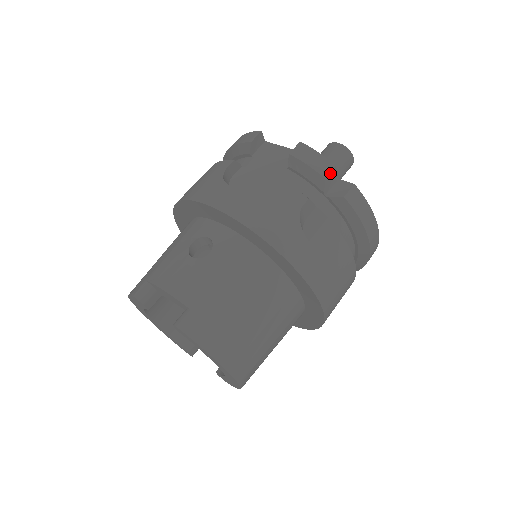
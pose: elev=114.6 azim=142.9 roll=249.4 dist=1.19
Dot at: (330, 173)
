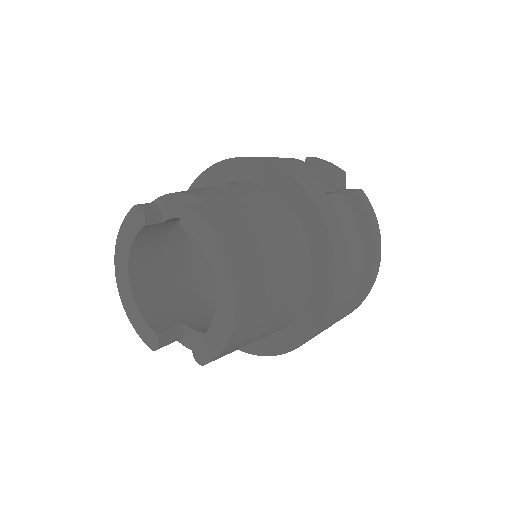
Dot at: (341, 174)
